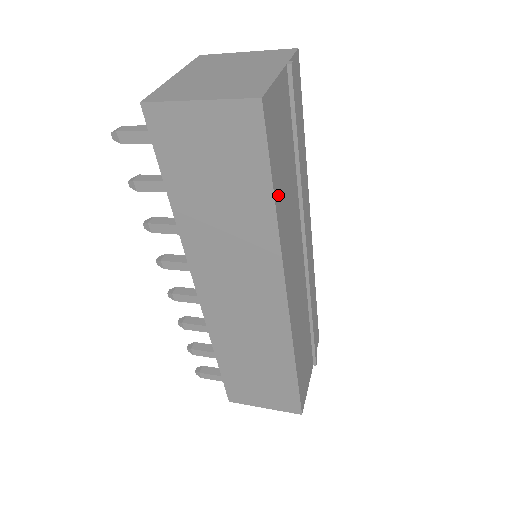
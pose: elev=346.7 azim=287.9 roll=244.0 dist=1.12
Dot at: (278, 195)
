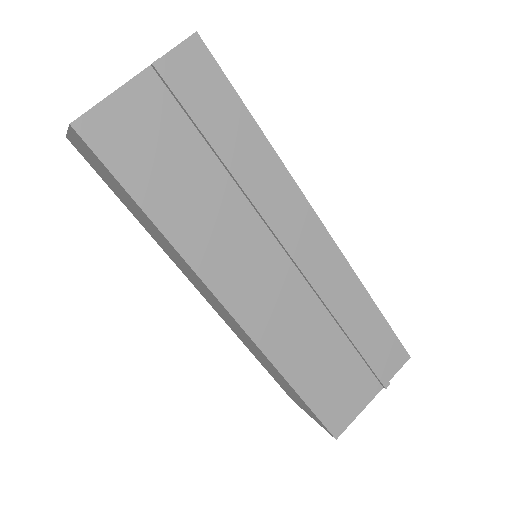
Dot at: (157, 206)
